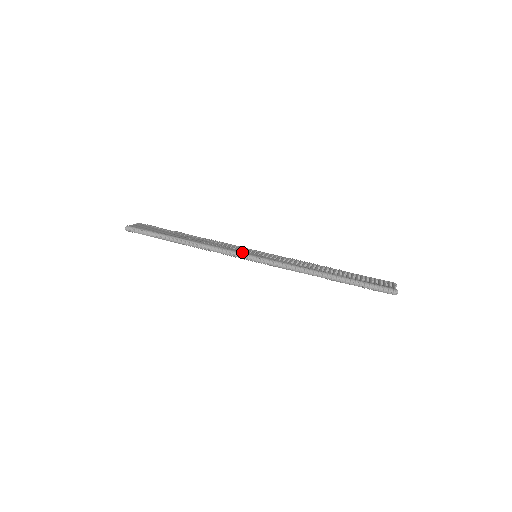
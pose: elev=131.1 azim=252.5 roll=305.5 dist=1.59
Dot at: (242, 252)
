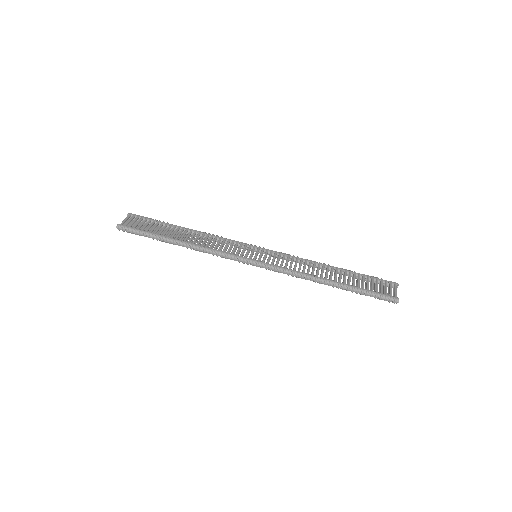
Dot at: (241, 255)
